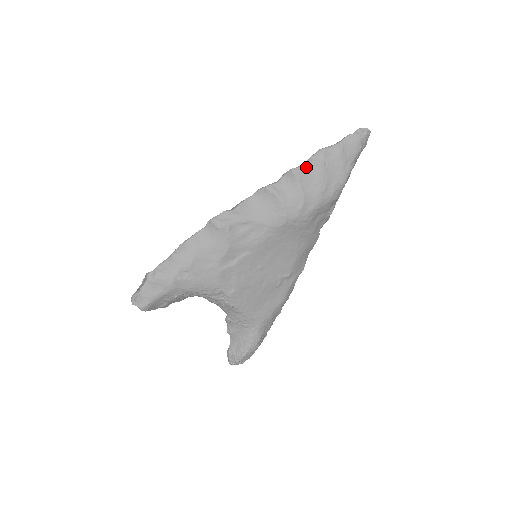
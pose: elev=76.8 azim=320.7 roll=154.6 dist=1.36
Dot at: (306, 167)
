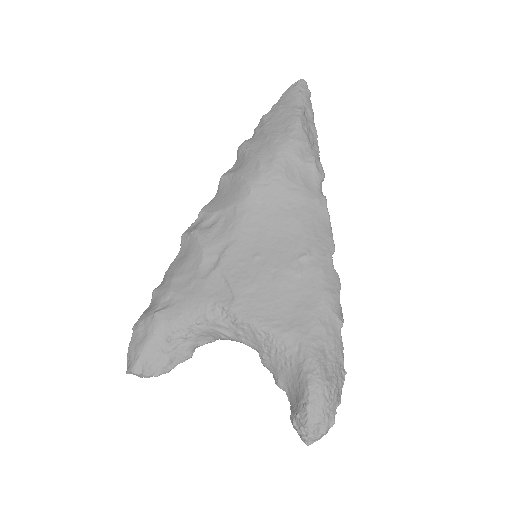
Dot at: (252, 138)
